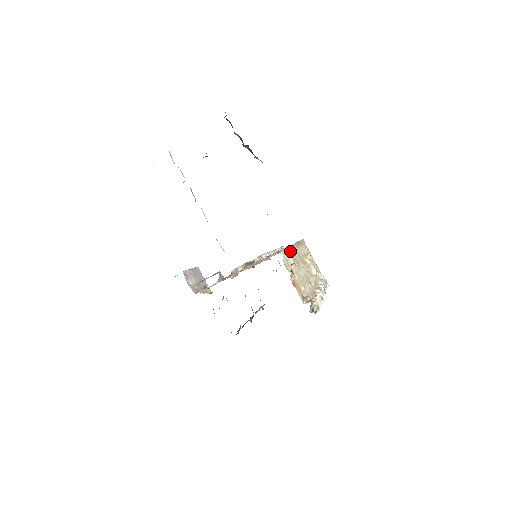
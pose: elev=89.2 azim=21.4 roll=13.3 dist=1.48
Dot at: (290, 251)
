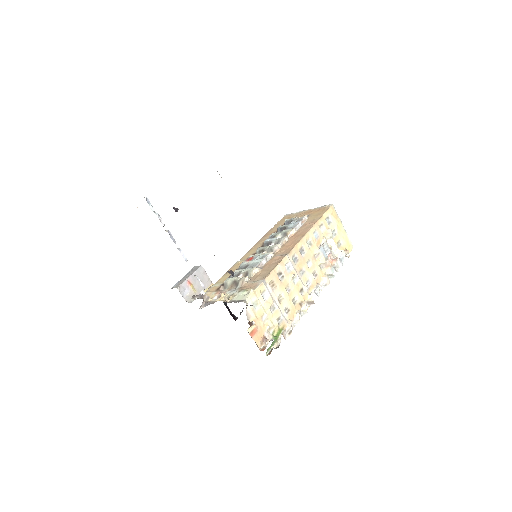
Dot at: (274, 274)
